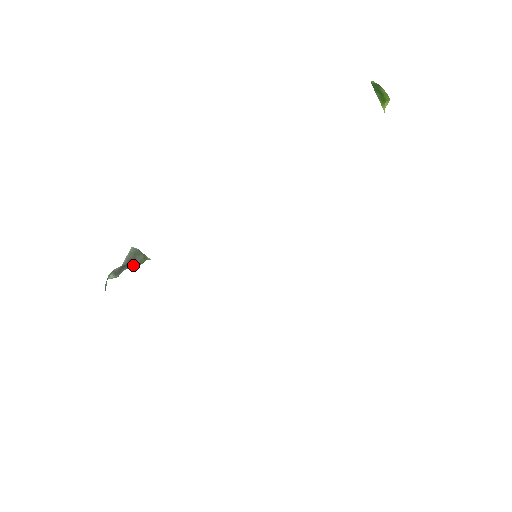
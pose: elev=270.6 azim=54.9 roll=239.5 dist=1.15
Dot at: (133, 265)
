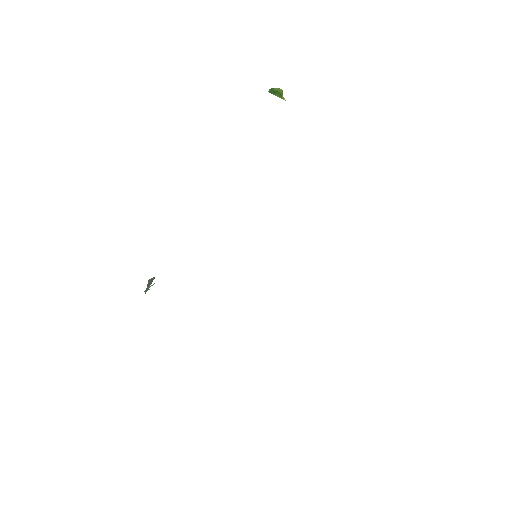
Dot at: occluded
